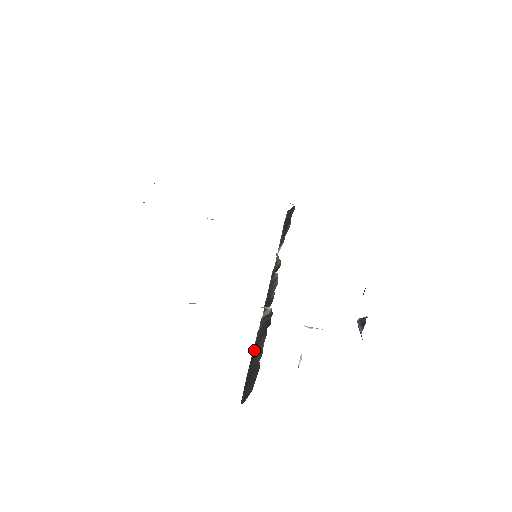
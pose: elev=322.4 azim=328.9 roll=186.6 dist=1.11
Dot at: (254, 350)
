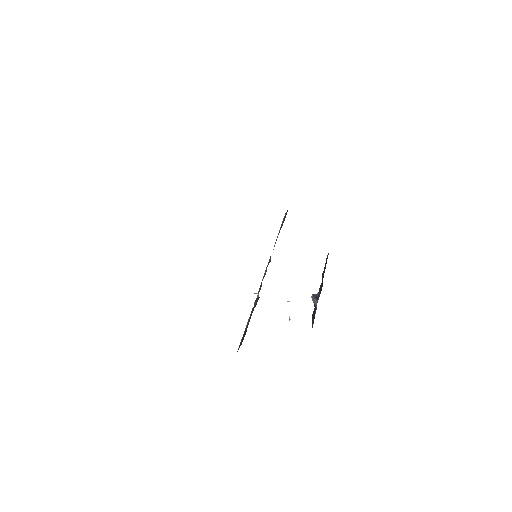
Dot at: (248, 320)
